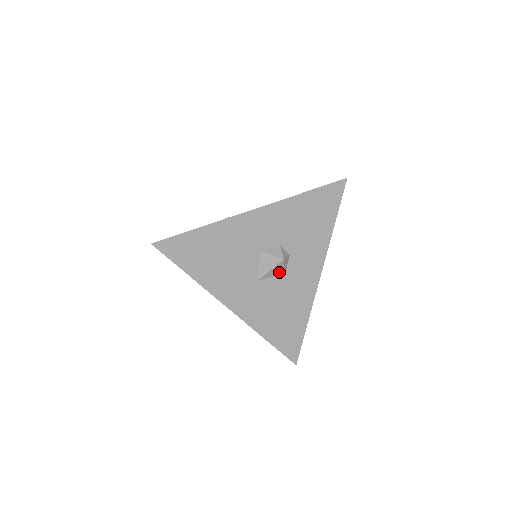
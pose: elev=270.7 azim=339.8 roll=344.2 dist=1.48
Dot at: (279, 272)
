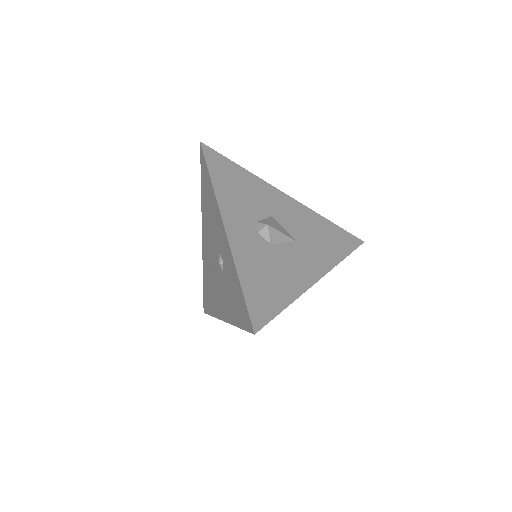
Dot at: occluded
